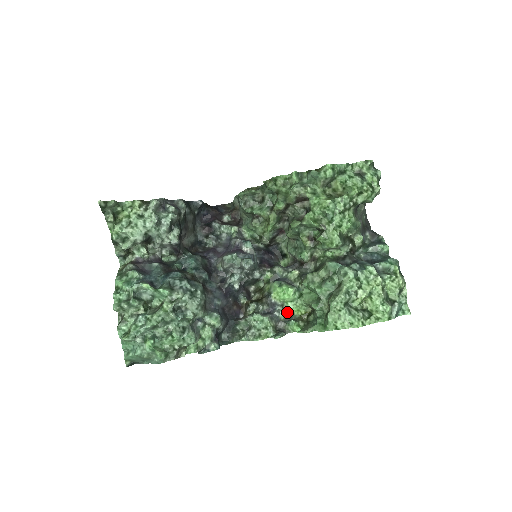
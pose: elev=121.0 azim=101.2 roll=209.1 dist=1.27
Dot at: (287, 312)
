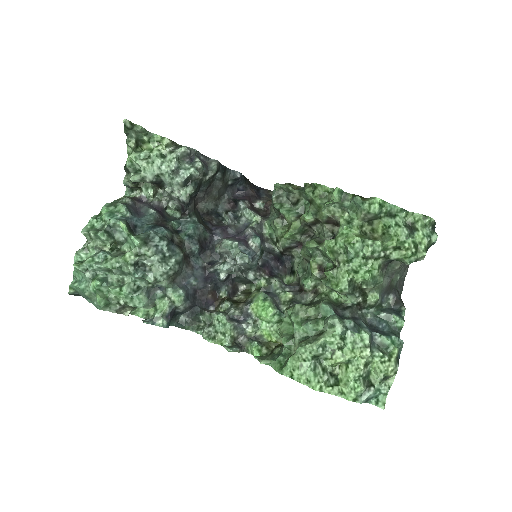
Dot at: (257, 330)
